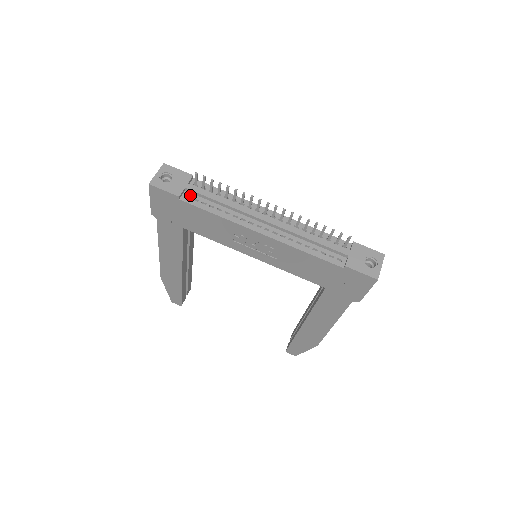
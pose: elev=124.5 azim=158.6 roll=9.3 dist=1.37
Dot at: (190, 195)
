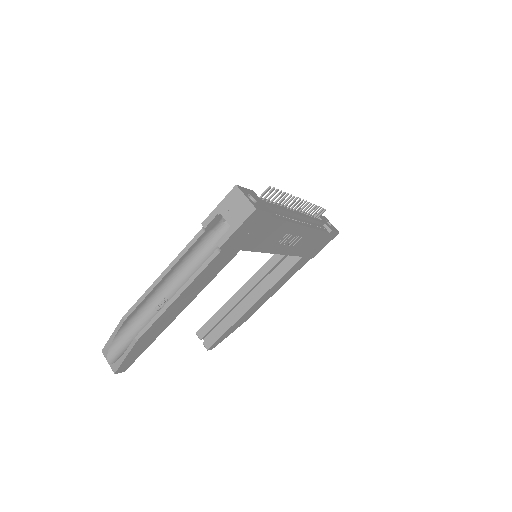
Dot at: occluded
